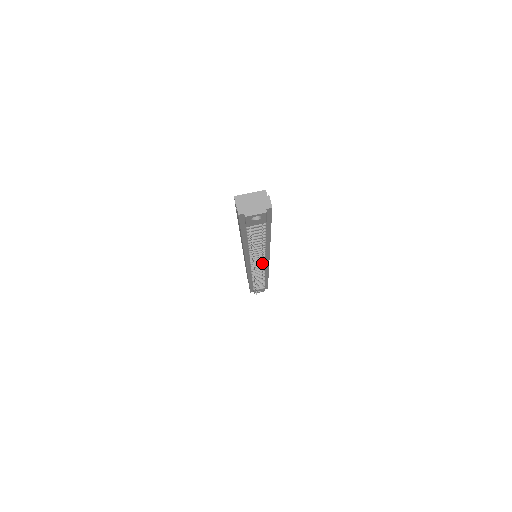
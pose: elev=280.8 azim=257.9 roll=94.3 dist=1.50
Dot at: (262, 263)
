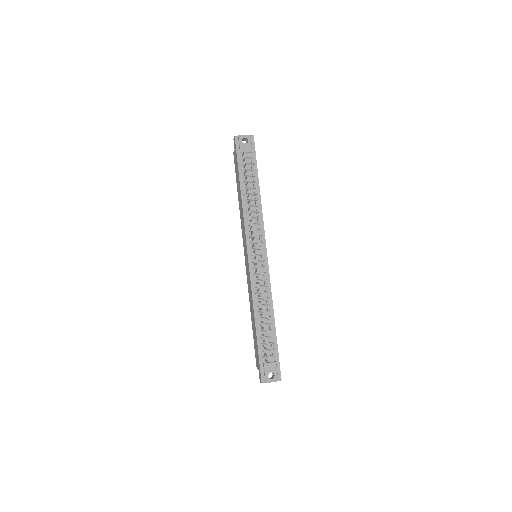
Dot at: (261, 253)
